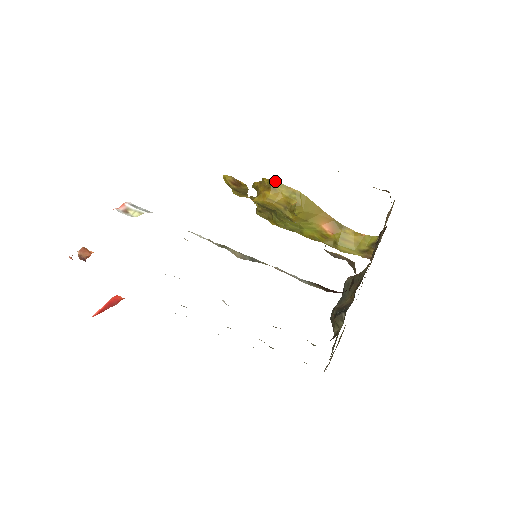
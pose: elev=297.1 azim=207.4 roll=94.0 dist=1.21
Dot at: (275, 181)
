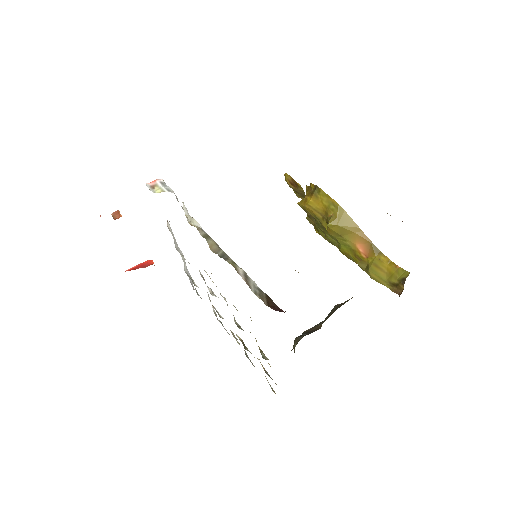
Dot at: (319, 188)
